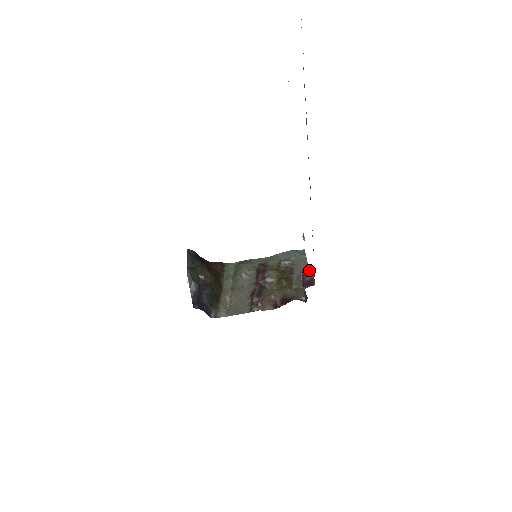
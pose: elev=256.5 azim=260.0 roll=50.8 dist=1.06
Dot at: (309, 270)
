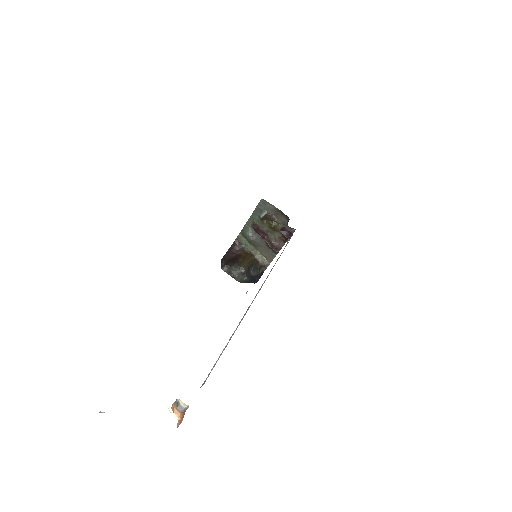
Dot at: (282, 228)
